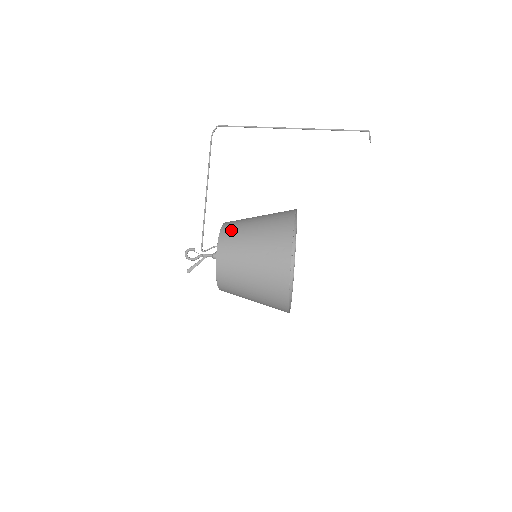
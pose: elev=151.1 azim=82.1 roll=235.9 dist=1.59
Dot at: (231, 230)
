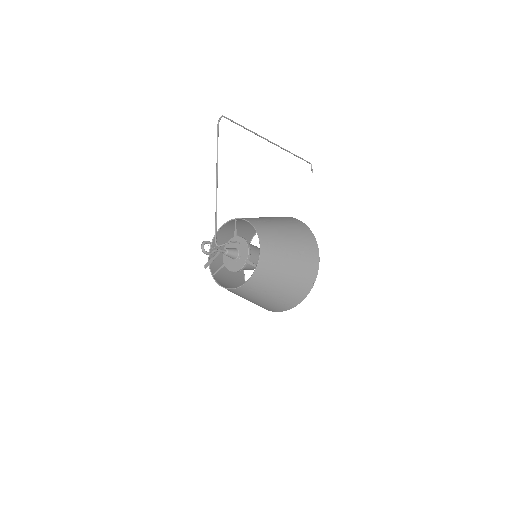
Dot at: (264, 227)
